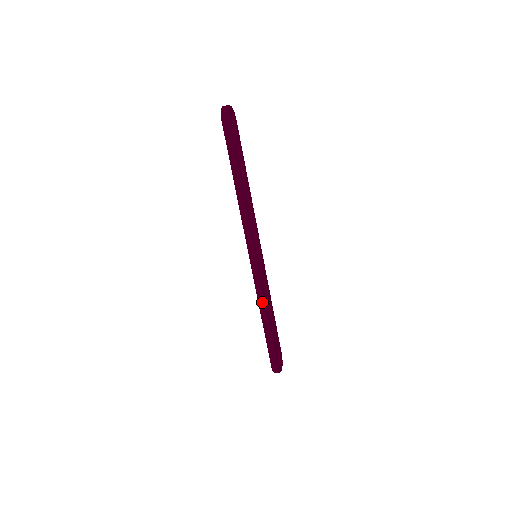
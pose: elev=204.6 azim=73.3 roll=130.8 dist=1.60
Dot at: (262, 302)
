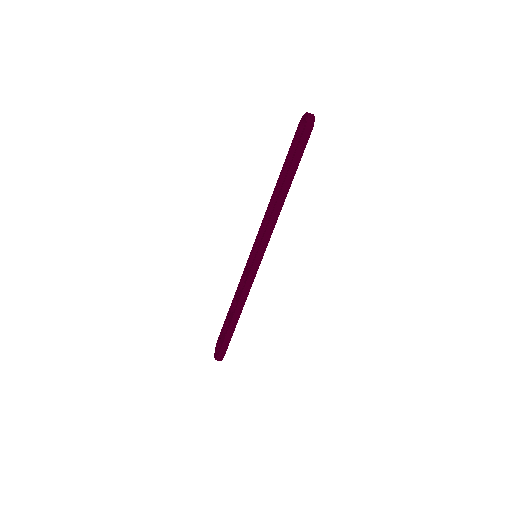
Dot at: (244, 300)
